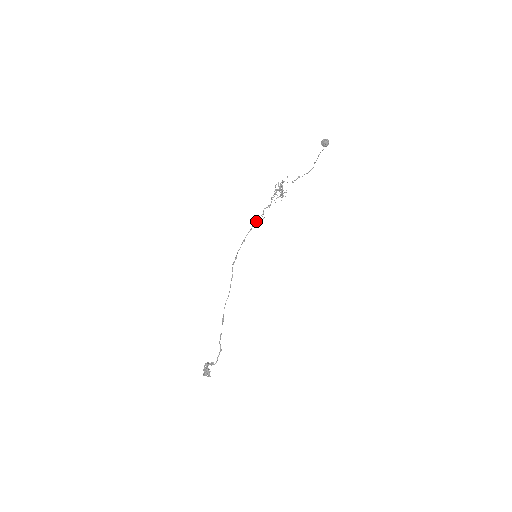
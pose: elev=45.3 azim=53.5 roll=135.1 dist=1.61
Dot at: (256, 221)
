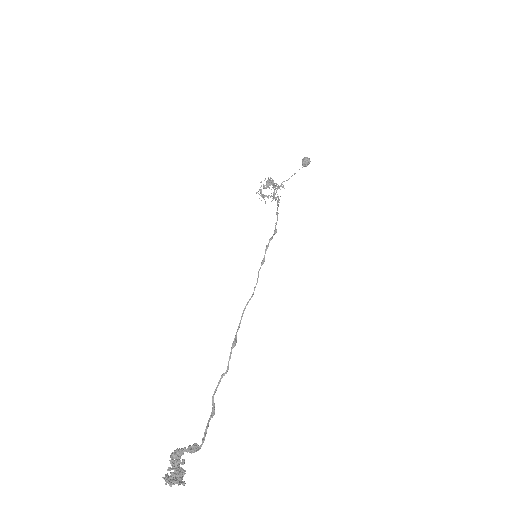
Dot at: occluded
